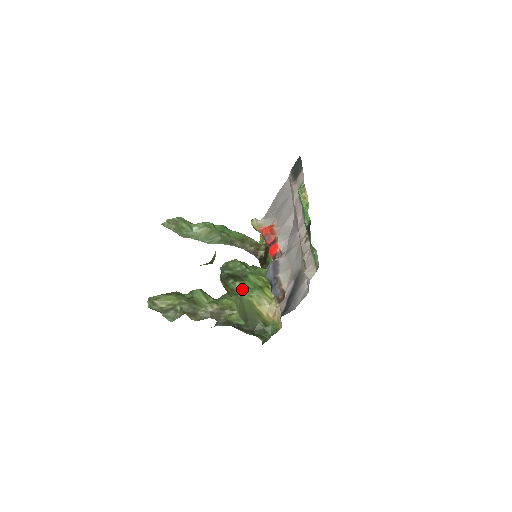
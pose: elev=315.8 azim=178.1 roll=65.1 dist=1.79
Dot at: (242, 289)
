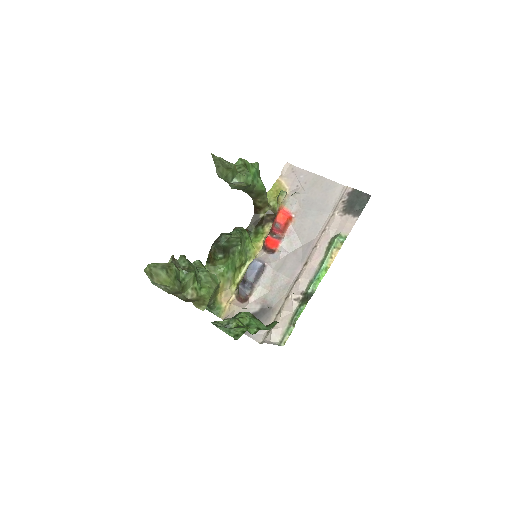
Dot at: (222, 265)
